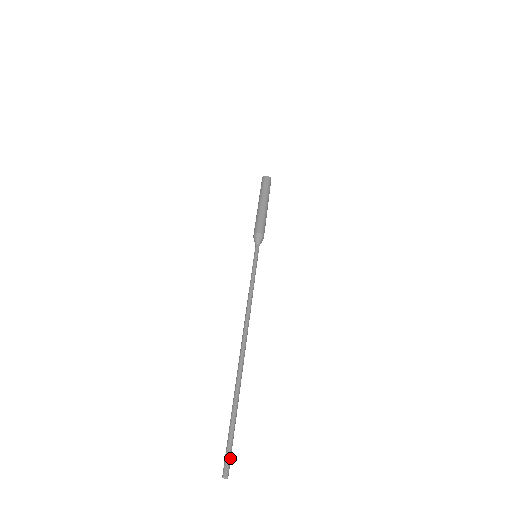
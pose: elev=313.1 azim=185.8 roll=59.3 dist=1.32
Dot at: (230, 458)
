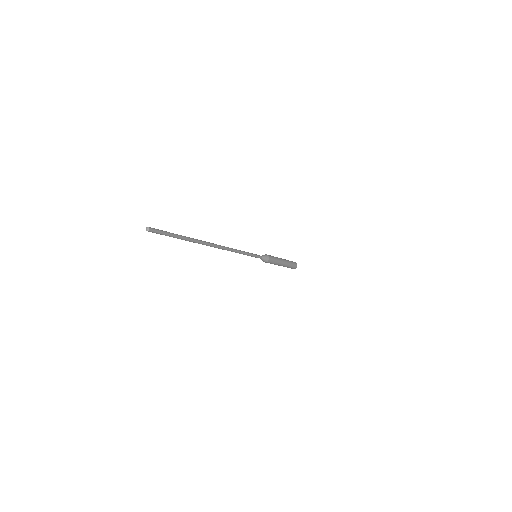
Dot at: (157, 229)
